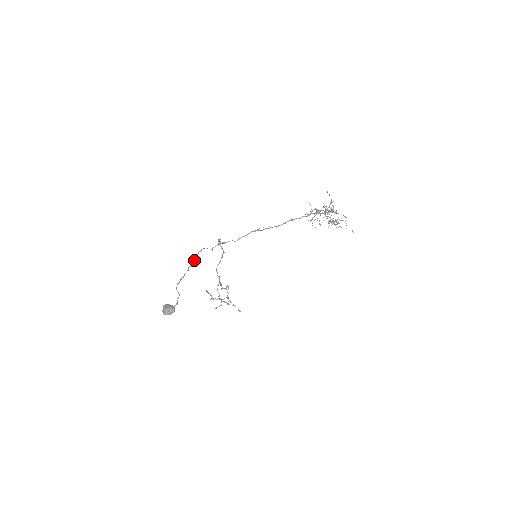
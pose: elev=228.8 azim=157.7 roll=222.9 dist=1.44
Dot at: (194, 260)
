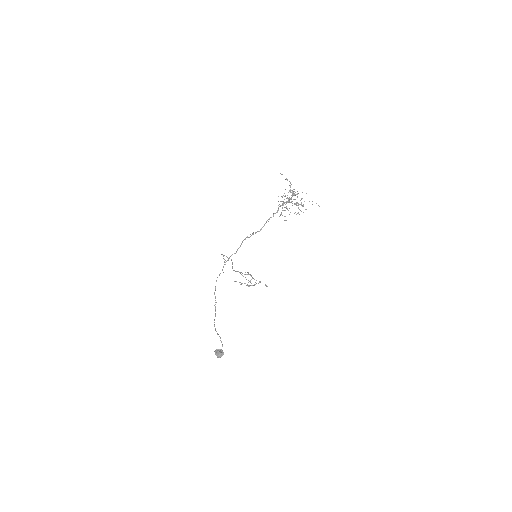
Dot at: (215, 297)
